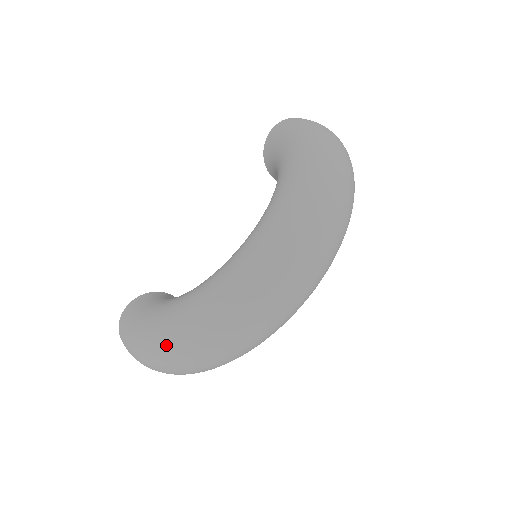
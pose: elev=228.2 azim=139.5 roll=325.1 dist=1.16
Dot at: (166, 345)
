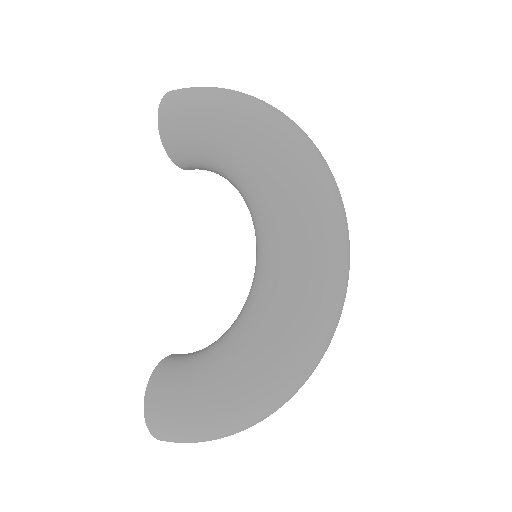
Dot at: (259, 401)
